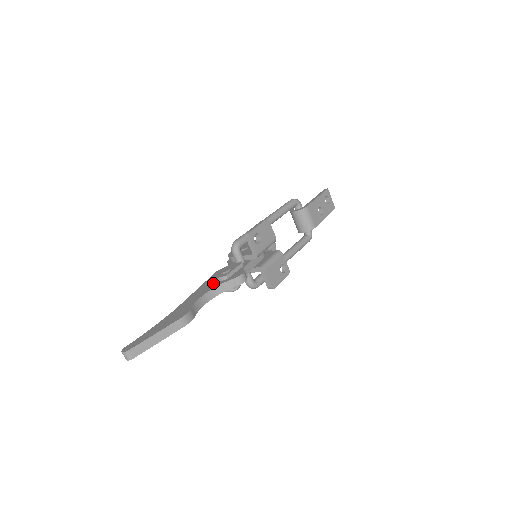
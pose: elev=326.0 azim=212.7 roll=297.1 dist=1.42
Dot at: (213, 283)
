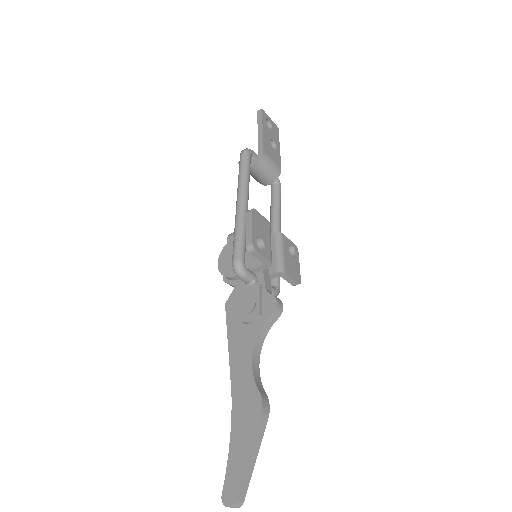
Dot at: (245, 331)
